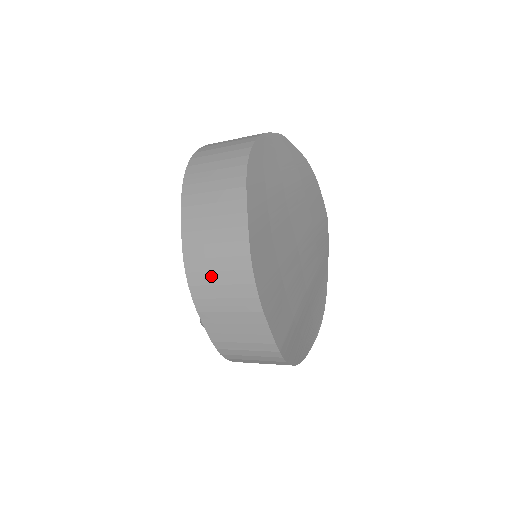
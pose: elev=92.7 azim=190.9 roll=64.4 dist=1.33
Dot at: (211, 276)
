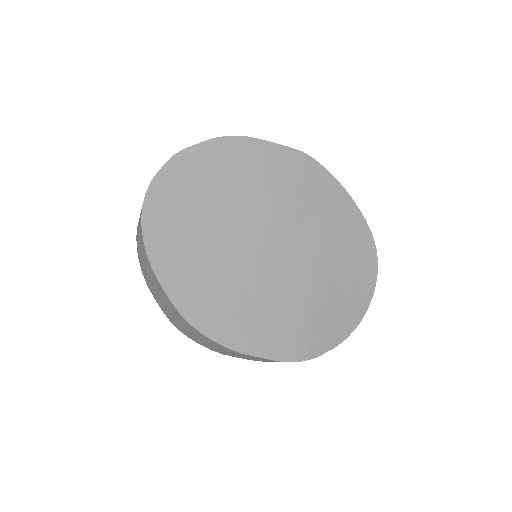
Dot at: (196, 338)
